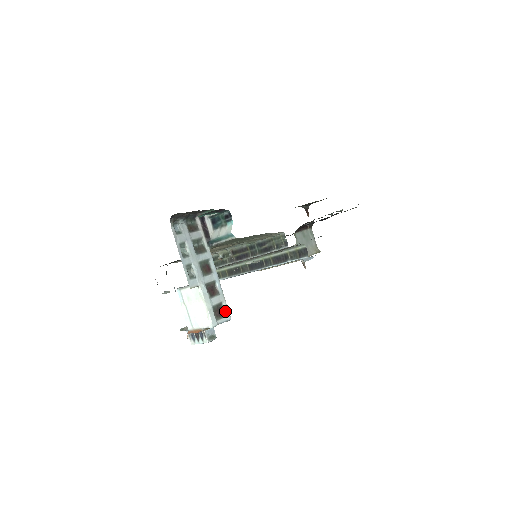
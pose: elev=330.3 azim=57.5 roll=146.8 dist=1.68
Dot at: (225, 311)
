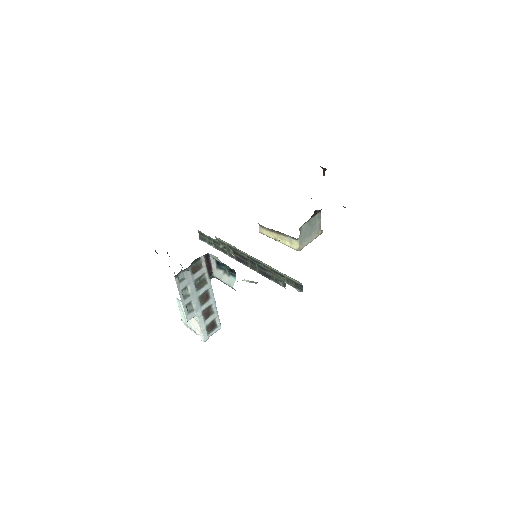
Dot at: (217, 324)
